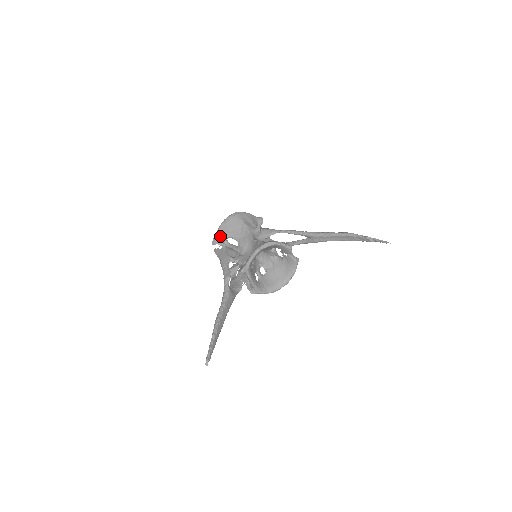
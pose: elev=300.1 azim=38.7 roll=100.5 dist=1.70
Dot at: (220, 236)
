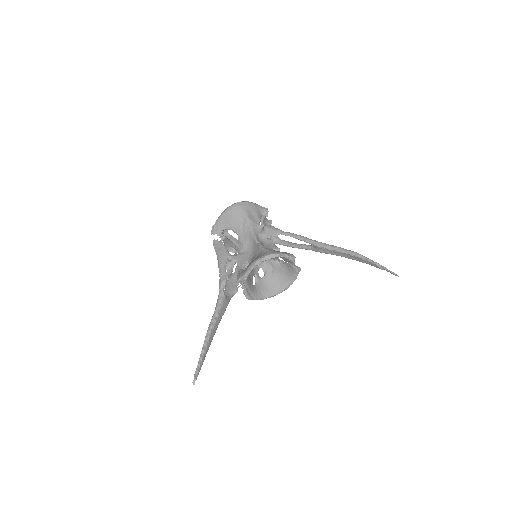
Dot at: (220, 226)
